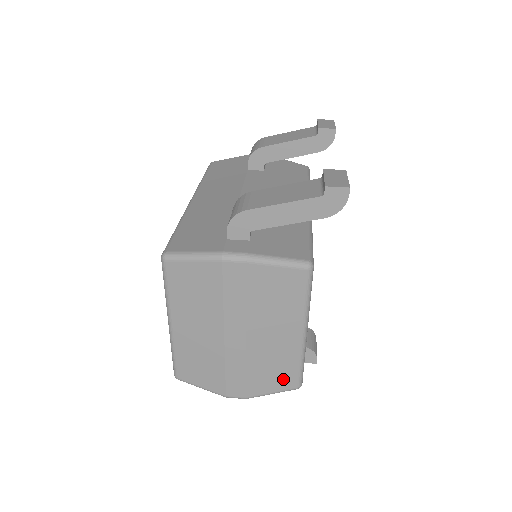
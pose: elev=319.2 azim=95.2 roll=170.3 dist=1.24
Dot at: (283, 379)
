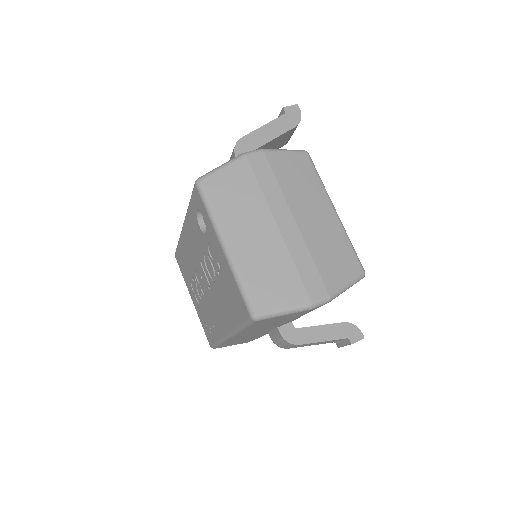
Dot at: (347, 264)
